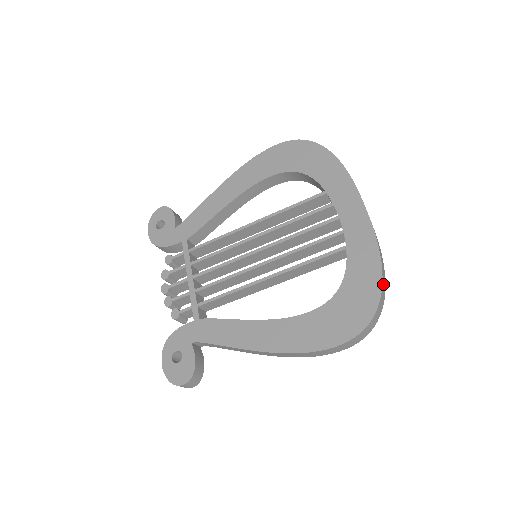
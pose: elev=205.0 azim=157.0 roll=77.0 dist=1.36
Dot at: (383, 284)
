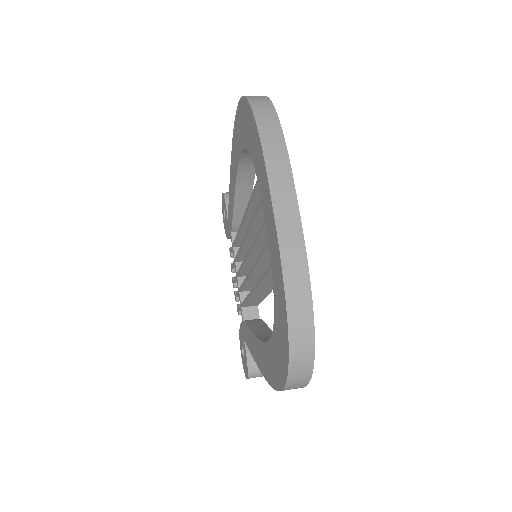
Dot at: (296, 324)
